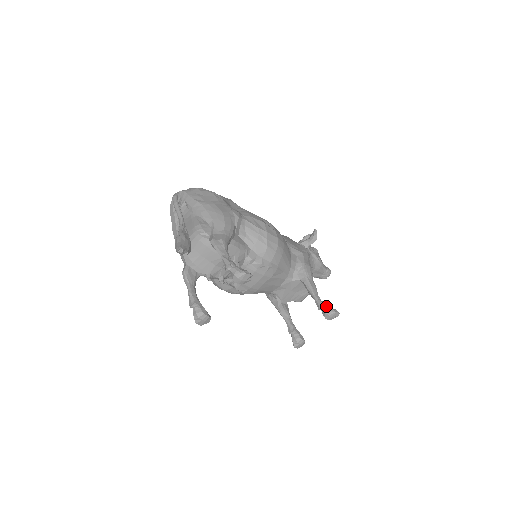
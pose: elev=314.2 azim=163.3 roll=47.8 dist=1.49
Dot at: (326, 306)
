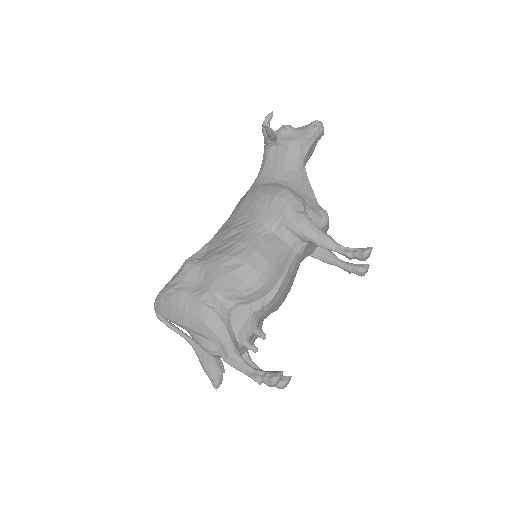
Dot at: (354, 255)
